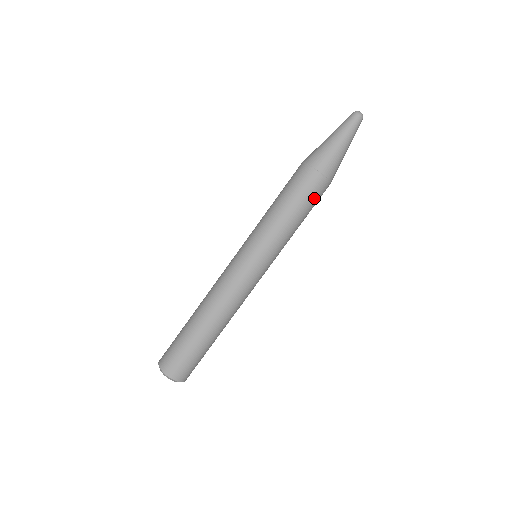
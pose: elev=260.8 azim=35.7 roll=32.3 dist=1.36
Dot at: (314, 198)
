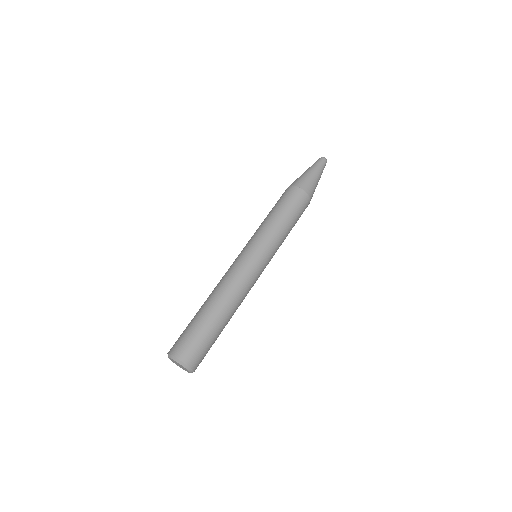
Dot at: (292, 201)
